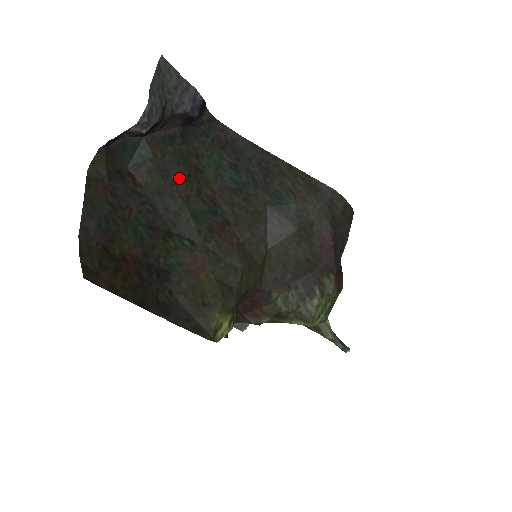
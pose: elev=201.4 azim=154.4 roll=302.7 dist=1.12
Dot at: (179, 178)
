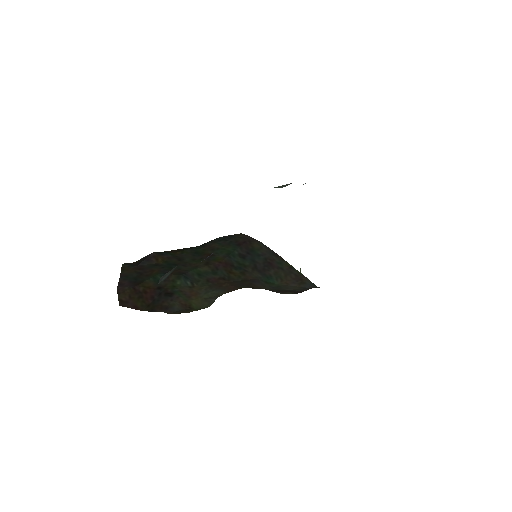
Dot at: (192, 260)
